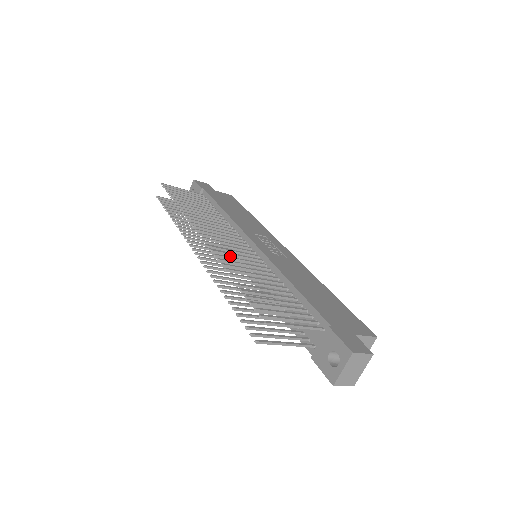
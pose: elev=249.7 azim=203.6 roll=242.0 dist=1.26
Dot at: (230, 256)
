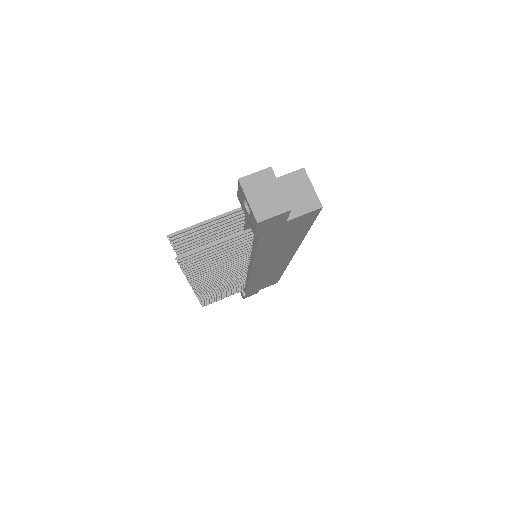
Dot at: occluded
